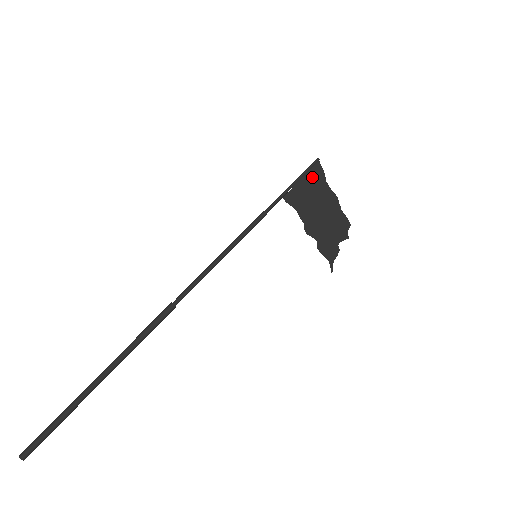
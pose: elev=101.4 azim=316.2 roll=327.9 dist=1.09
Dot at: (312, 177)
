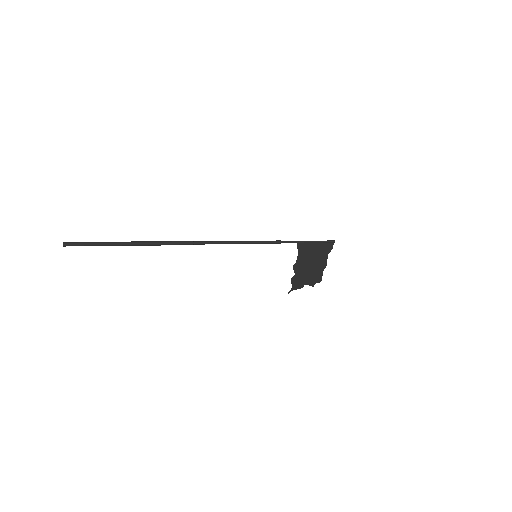
Dot at: (323, 246)
